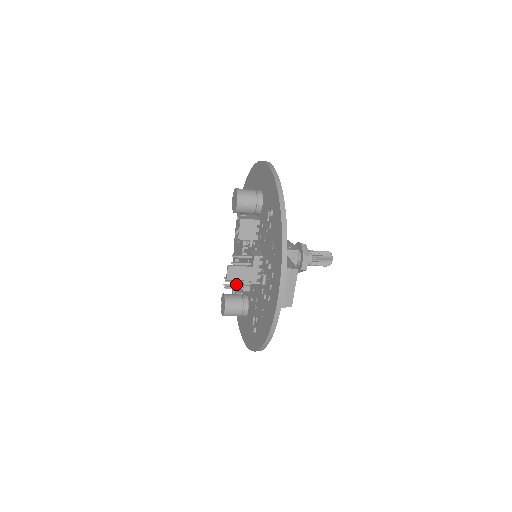
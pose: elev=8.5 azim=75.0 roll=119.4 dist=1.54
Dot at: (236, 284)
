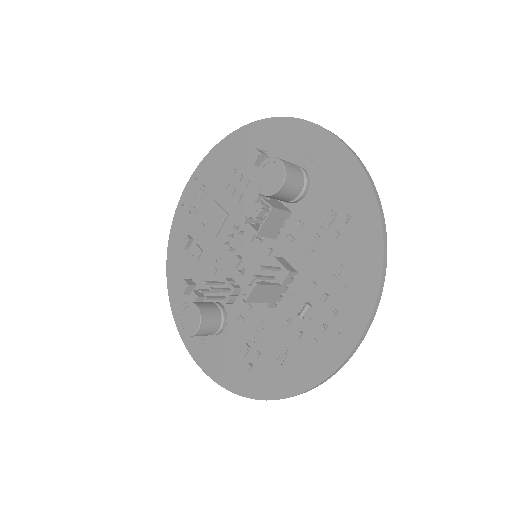
Dot at: occluded
